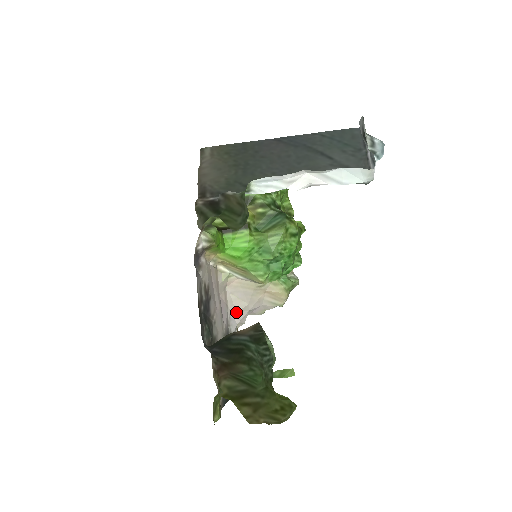
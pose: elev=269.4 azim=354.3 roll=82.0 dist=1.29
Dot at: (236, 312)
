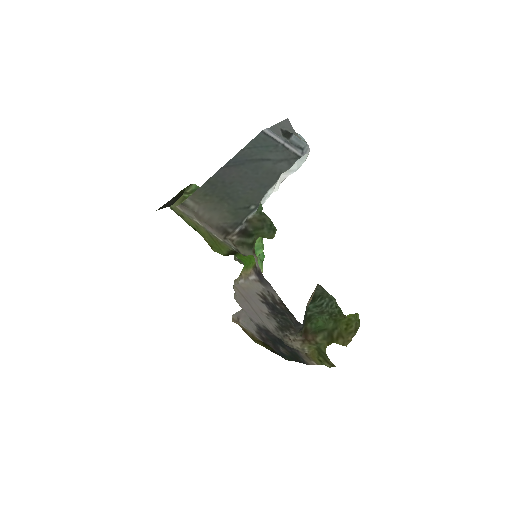
Dot at: occluded
